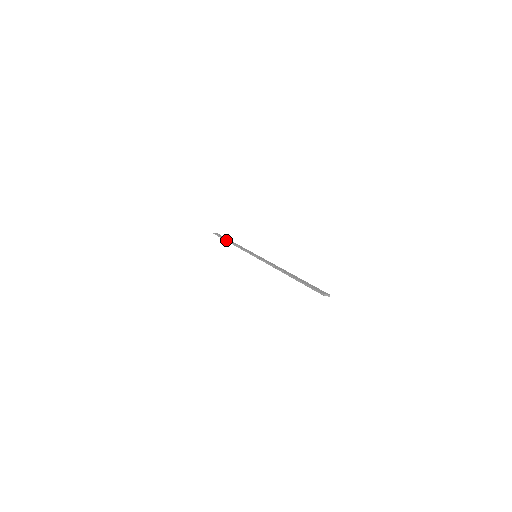
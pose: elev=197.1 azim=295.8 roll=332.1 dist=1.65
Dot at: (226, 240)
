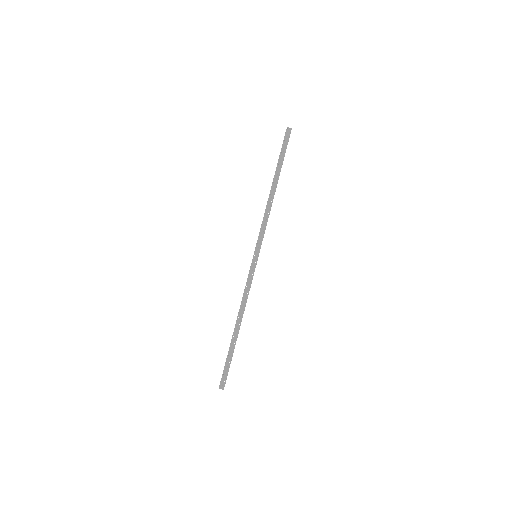
Dot at: occluded
